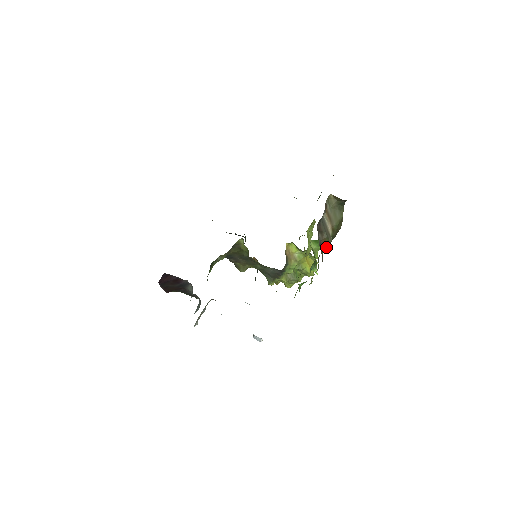
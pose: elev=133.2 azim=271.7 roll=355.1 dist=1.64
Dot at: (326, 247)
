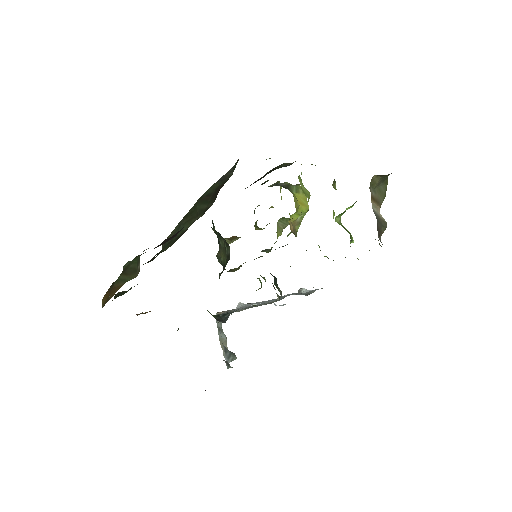
Dot at: (351, 207)
